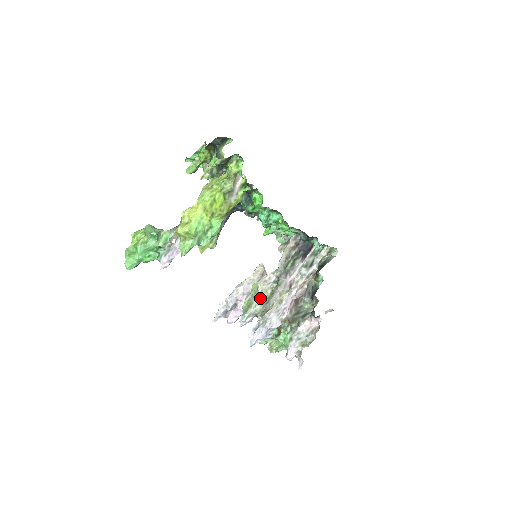
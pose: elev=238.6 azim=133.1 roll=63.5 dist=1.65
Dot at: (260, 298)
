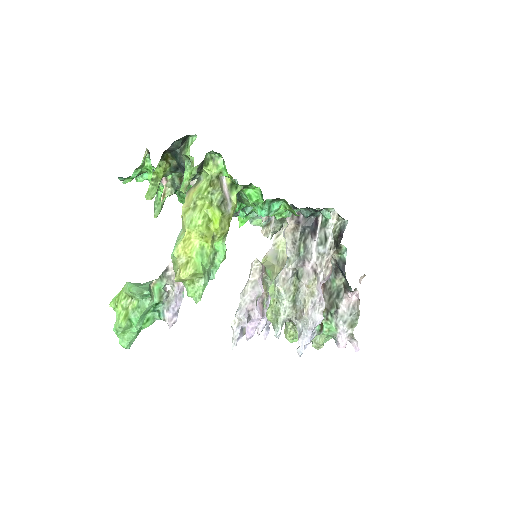
Dot at: (286, 300)
